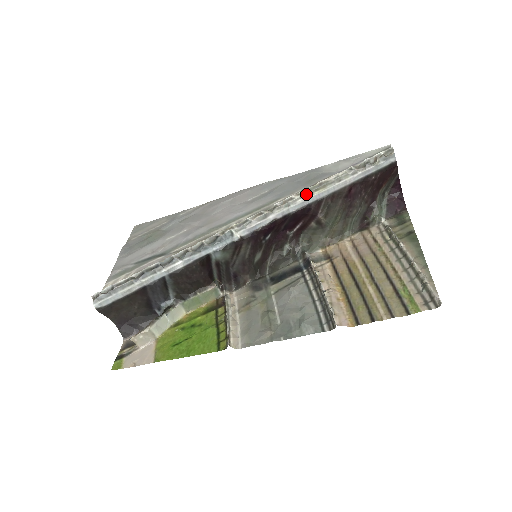
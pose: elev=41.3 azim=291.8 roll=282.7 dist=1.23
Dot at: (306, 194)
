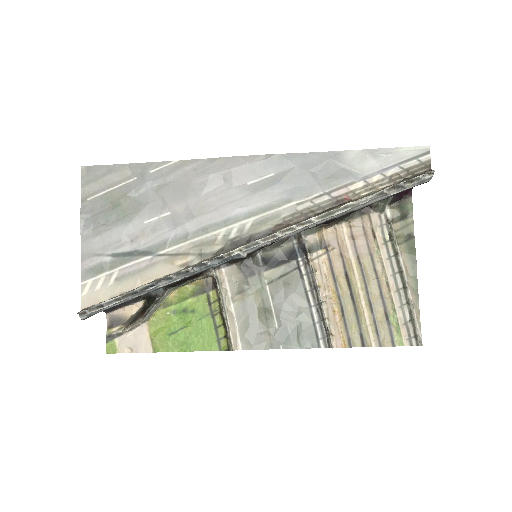
Dot at: (327, 218)
